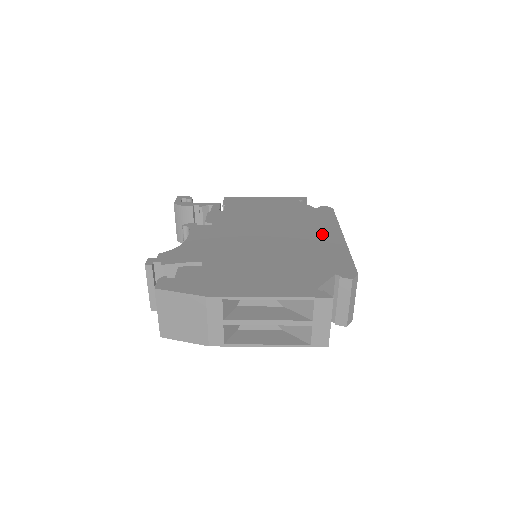
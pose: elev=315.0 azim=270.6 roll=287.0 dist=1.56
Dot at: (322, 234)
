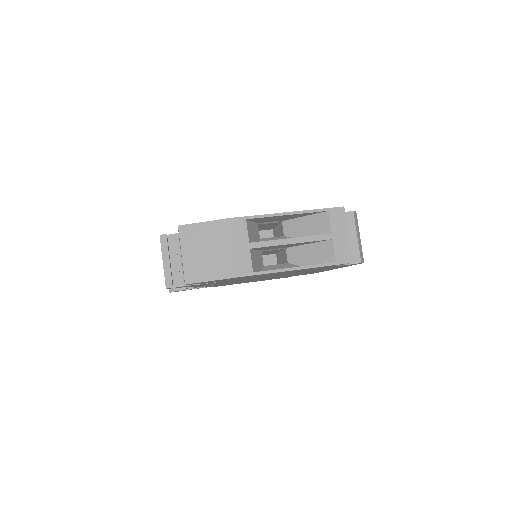
Dot at: occluded
